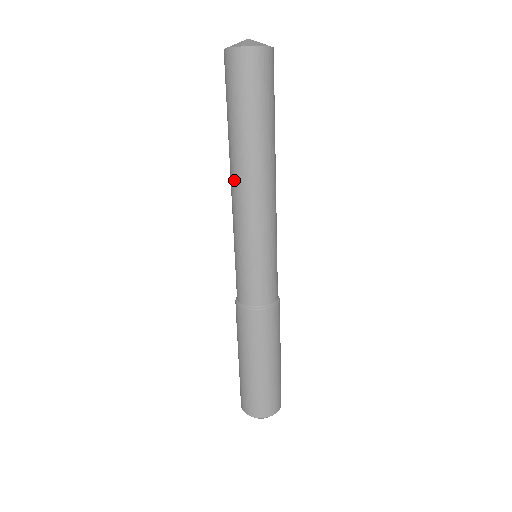
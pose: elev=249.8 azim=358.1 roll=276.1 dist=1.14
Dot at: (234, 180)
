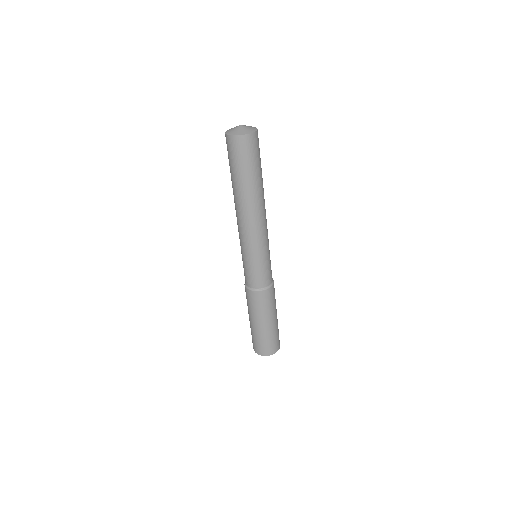
Dot at: (240, 214)
